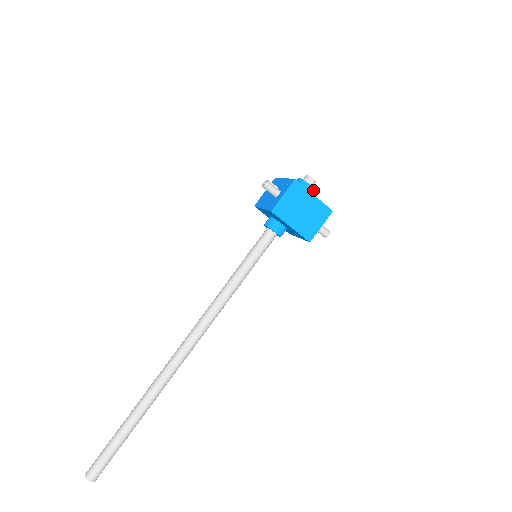
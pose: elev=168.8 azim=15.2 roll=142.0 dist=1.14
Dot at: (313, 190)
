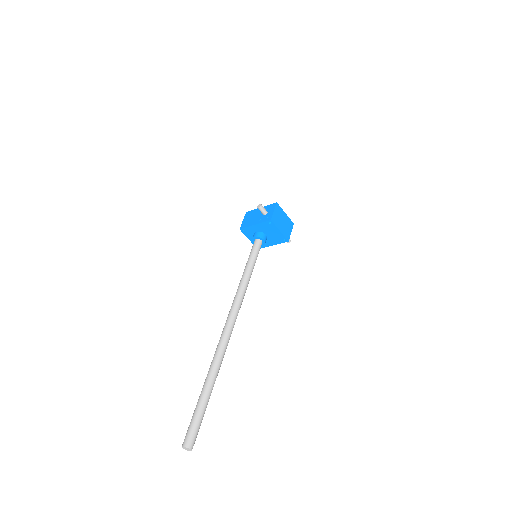
Dot at: occluded
